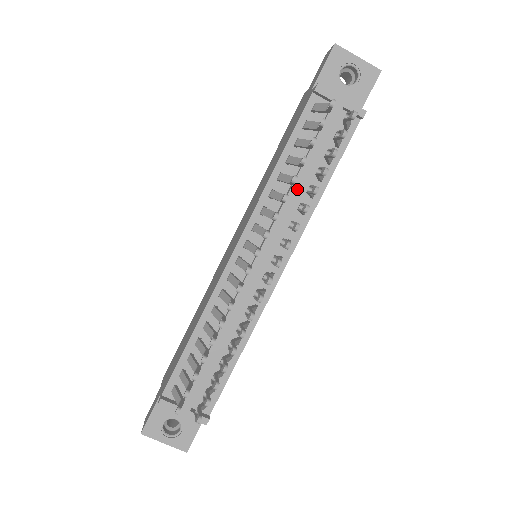
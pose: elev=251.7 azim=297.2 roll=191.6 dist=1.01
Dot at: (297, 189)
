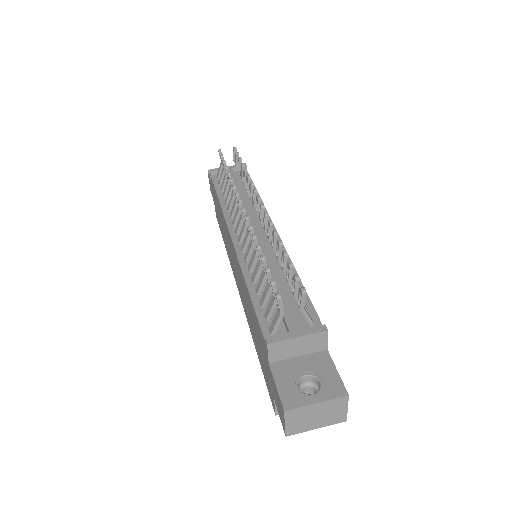
Dot at: (241, 197)
